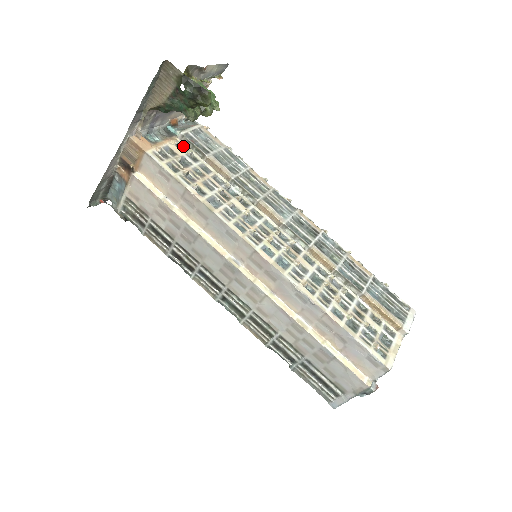
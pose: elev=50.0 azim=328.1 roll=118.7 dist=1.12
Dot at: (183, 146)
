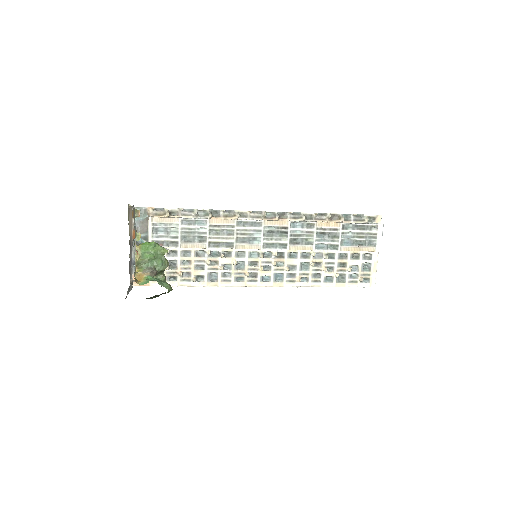
Dot at: occluded
